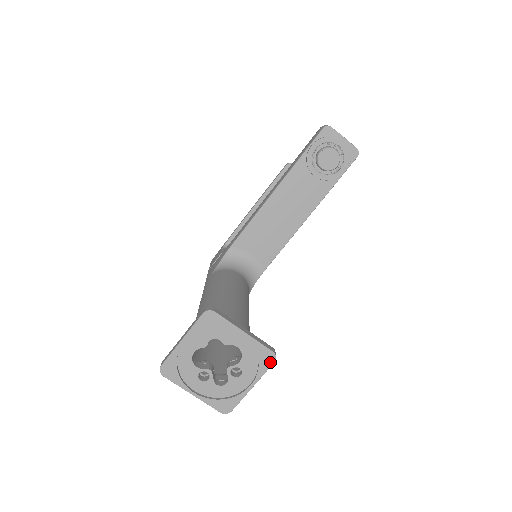
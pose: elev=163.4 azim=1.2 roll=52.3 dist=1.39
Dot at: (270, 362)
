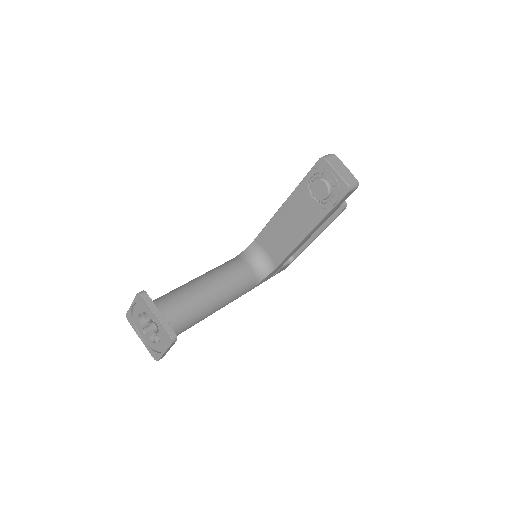
Dot at: (170, 342)
